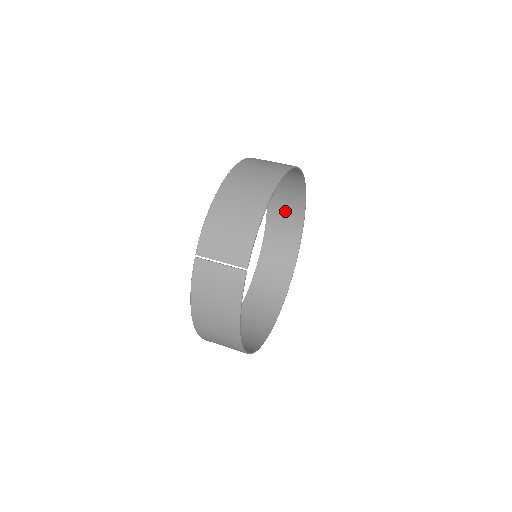
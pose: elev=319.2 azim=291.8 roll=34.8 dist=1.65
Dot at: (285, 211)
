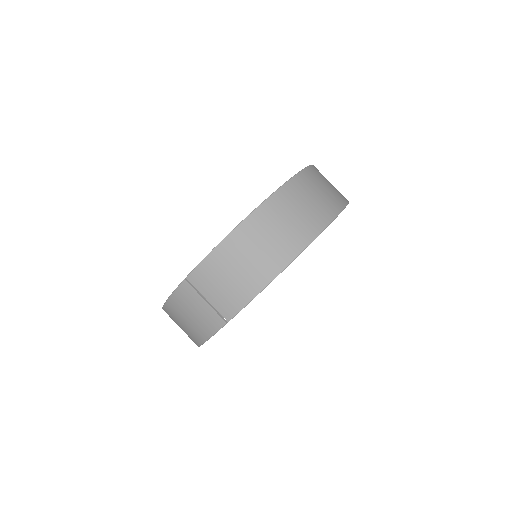
Dot at: occluded
